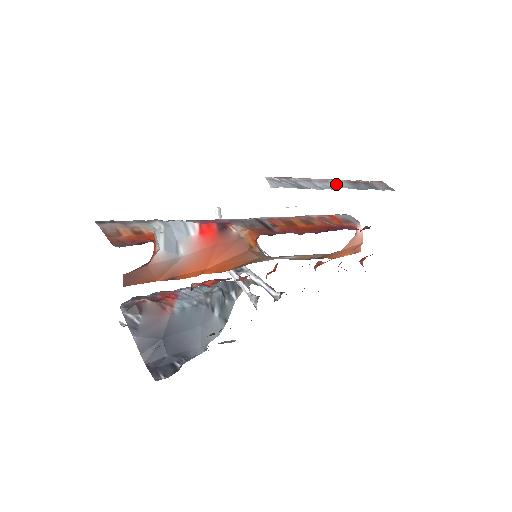
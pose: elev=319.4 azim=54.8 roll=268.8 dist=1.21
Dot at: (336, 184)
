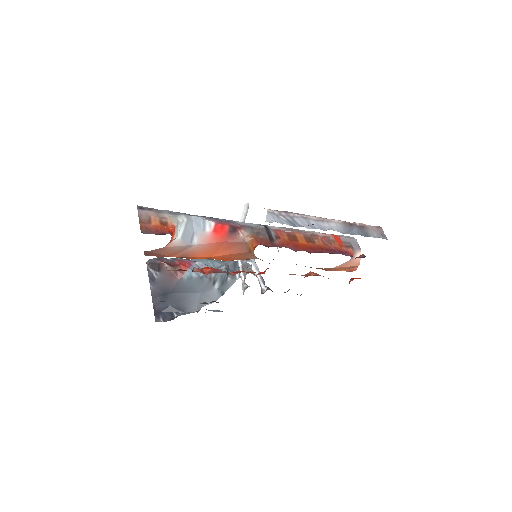
Dot at: (330, 225)
